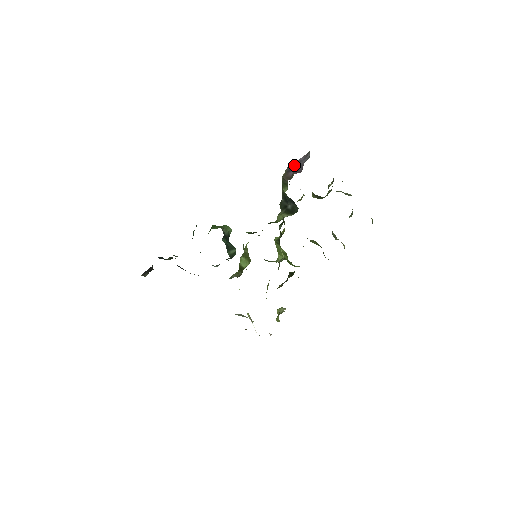
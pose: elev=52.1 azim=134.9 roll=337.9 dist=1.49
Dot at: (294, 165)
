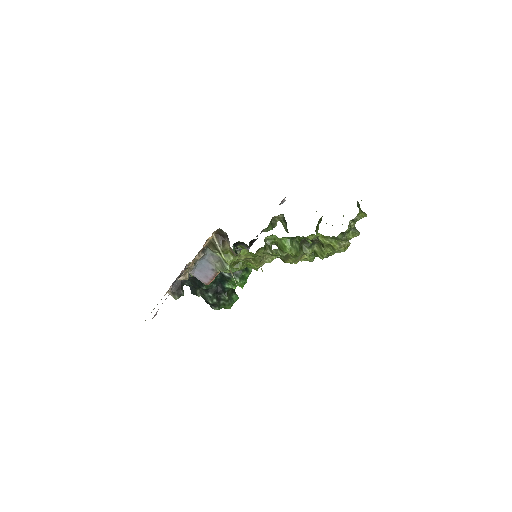
Dot at: occluded
